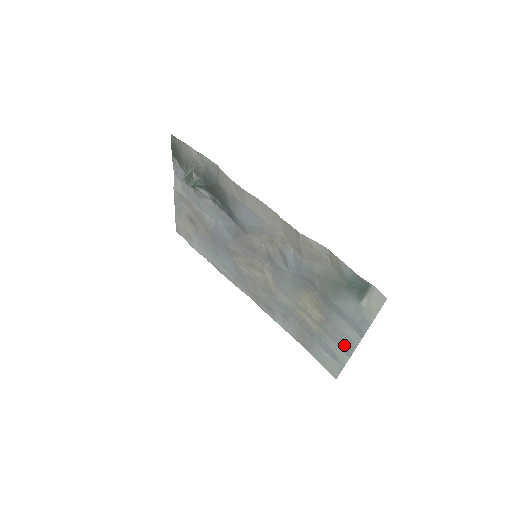
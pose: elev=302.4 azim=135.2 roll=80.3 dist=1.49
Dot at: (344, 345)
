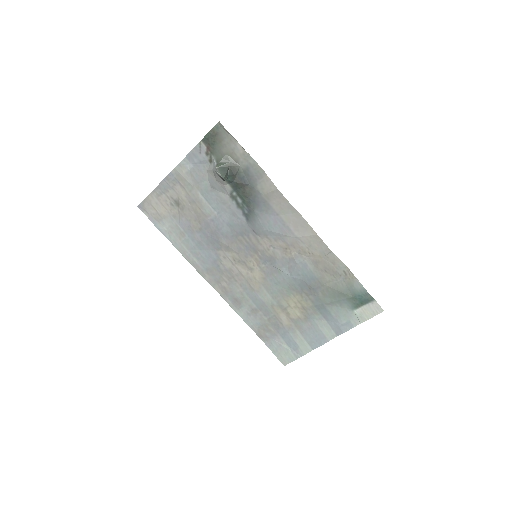
Dot at: (314, 340)
